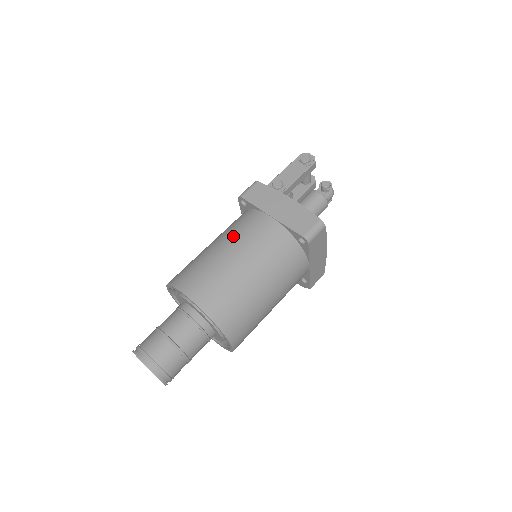
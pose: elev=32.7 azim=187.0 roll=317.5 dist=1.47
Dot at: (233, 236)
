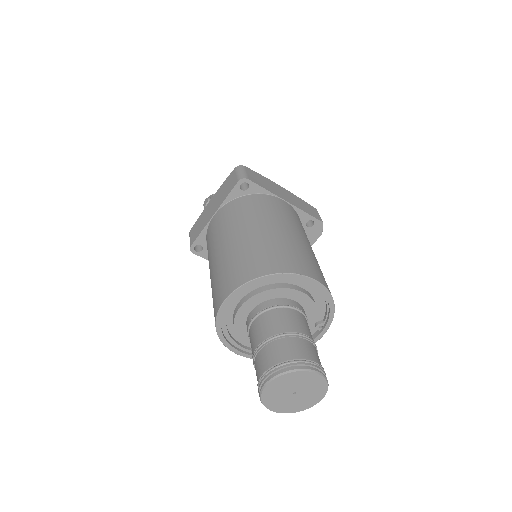
Dot at: (210, 253)
